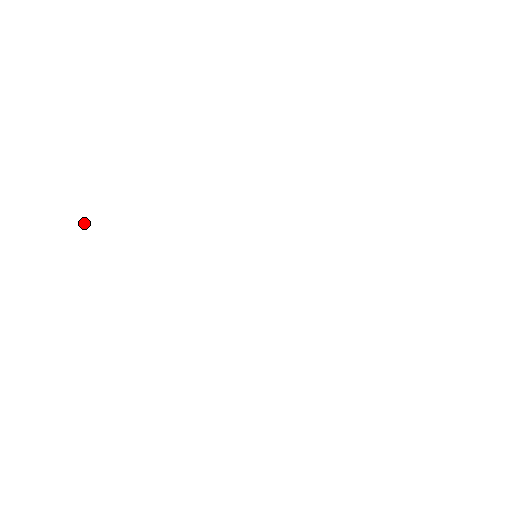
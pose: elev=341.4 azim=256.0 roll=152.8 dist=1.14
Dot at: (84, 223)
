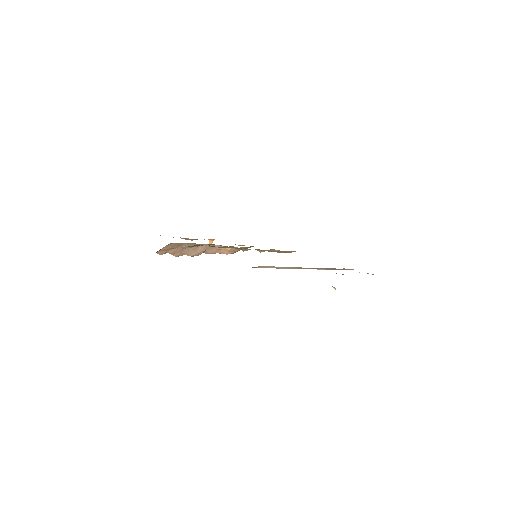
Dot at: (209, 240)
